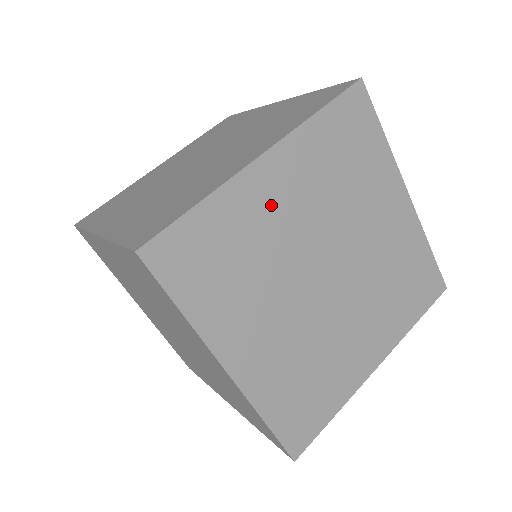
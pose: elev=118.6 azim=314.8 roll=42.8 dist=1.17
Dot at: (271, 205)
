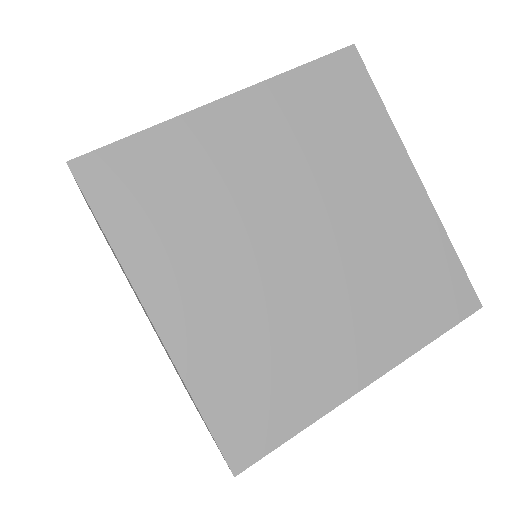
Dot at: (231, 150)
